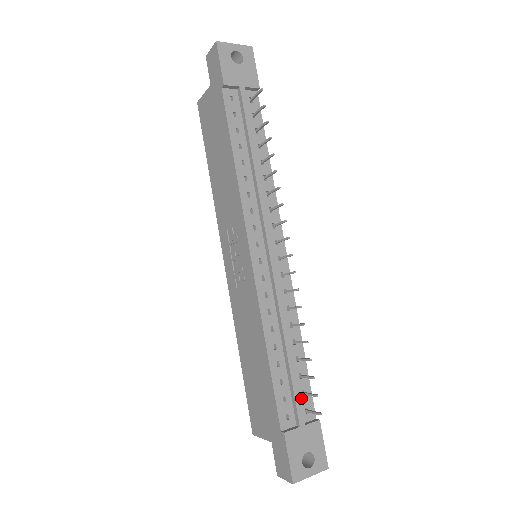
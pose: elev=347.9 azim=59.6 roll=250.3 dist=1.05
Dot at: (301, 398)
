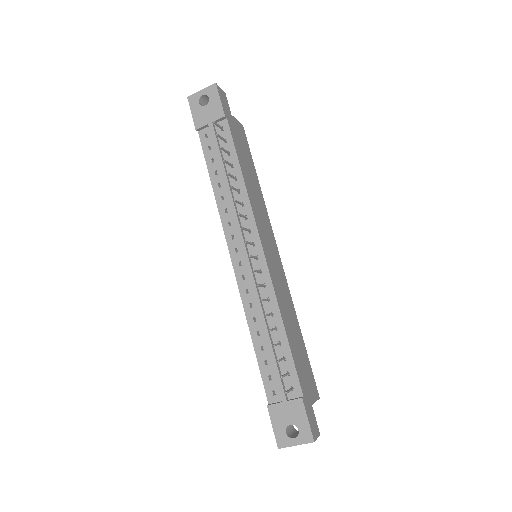
Dot at: (286, 377)
